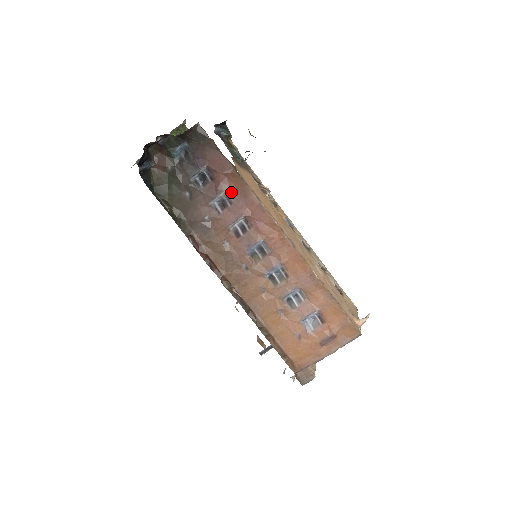
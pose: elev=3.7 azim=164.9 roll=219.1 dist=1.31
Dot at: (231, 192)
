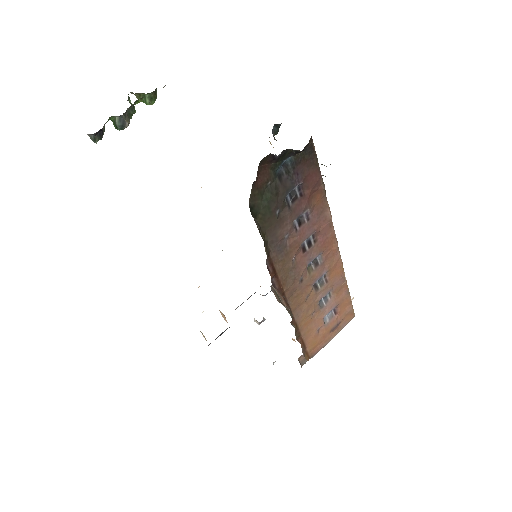
Dot at: (312, 209)
